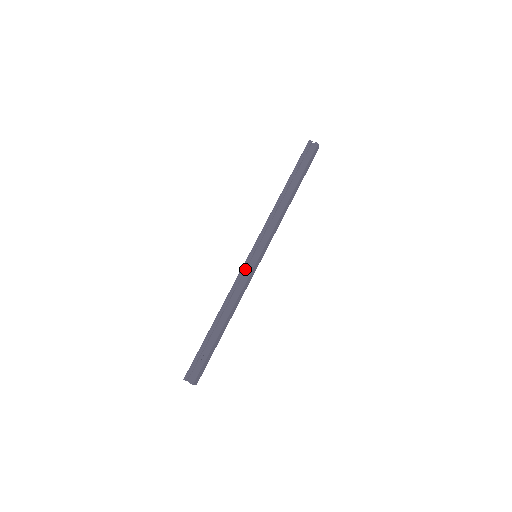
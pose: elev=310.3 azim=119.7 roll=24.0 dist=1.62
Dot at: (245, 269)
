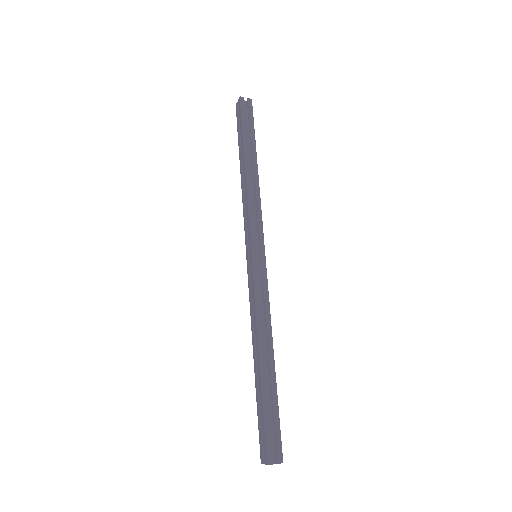
Dot at: (258, 277)
